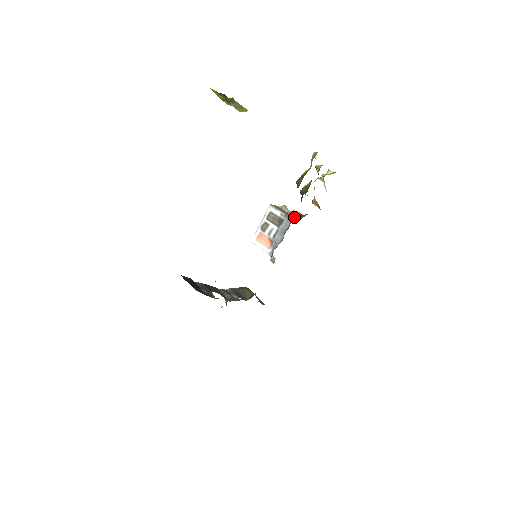
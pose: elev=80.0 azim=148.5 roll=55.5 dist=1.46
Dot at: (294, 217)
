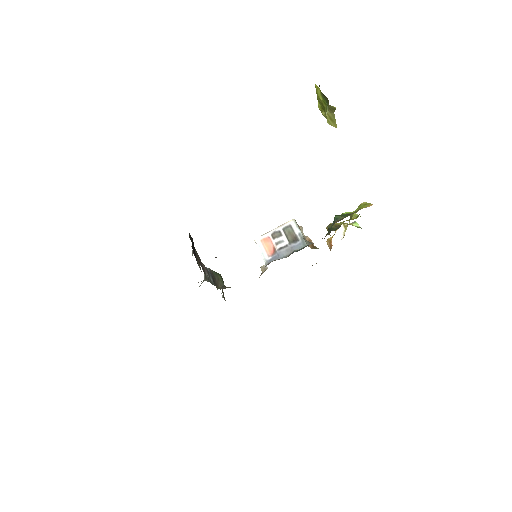
Dot at: occluded
